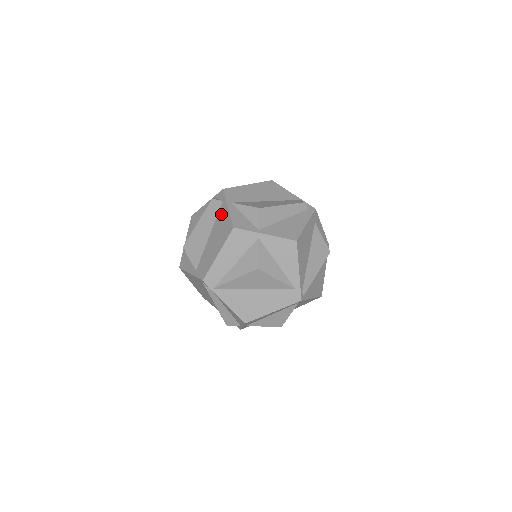
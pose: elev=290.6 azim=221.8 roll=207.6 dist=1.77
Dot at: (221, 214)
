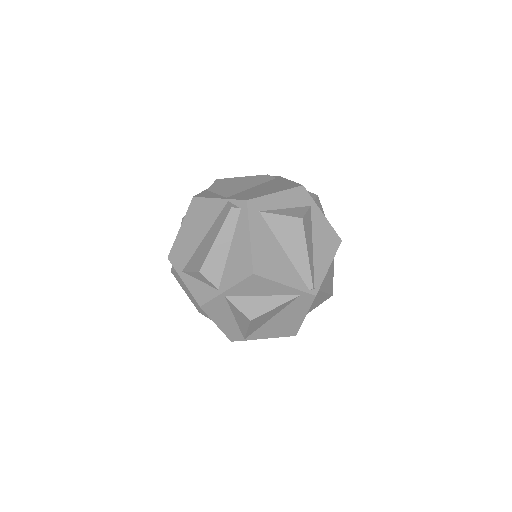
Dot at: occluded
